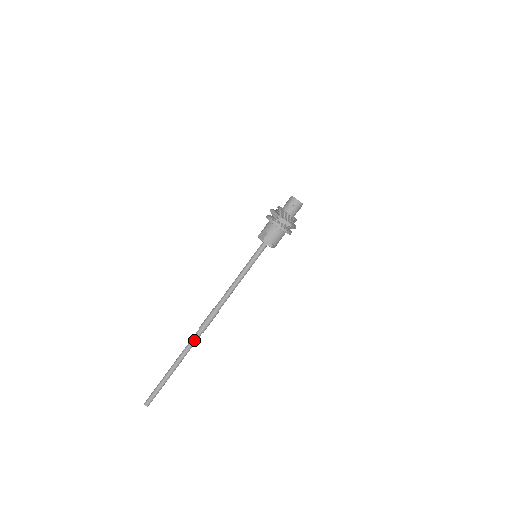
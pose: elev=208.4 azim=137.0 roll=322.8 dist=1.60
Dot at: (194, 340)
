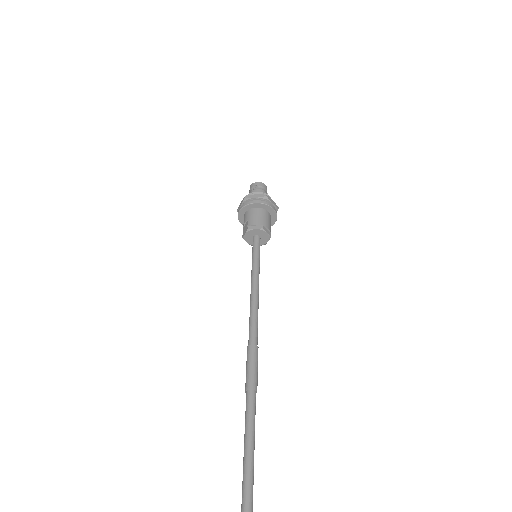
Dot at: (249, 412)
